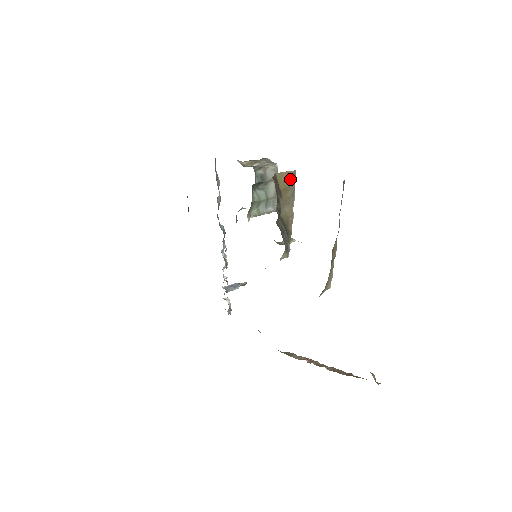
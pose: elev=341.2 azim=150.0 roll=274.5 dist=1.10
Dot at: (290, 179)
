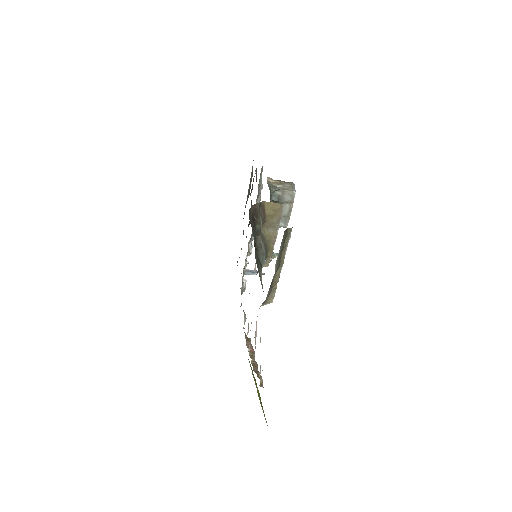
Dot at: (276, 209)
